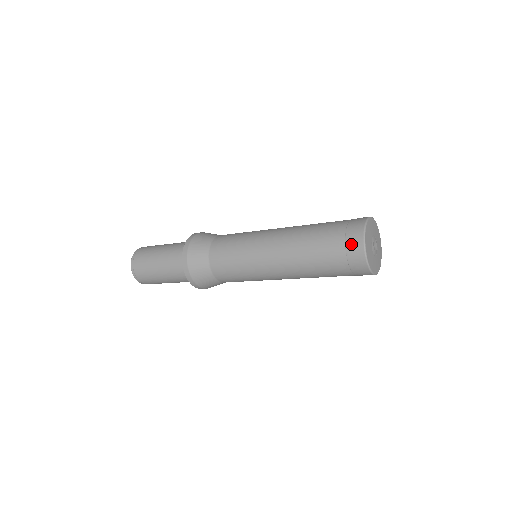
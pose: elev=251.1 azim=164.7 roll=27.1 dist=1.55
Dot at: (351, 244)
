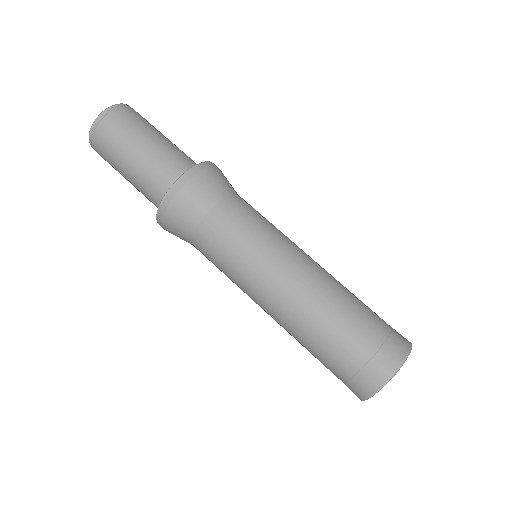
Dot at: (363, 379)
